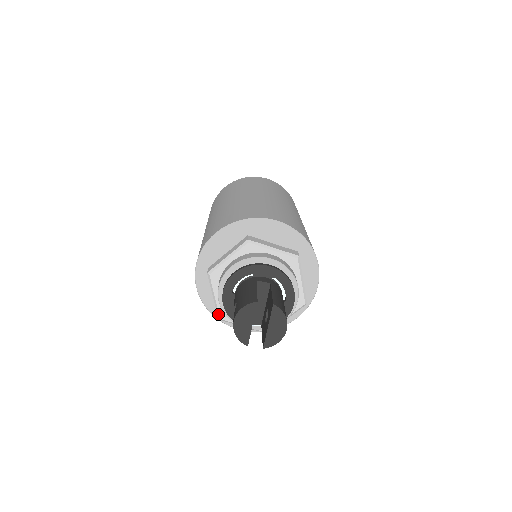
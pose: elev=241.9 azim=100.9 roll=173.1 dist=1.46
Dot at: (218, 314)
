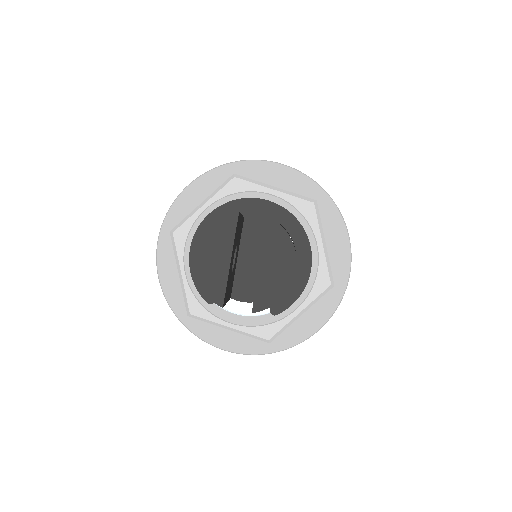
Dot at: (186, 305)
